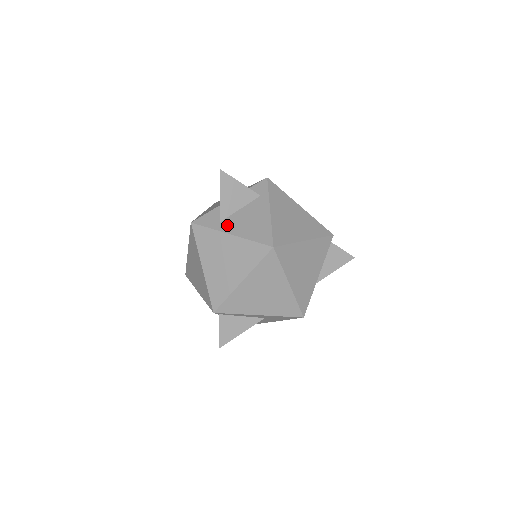
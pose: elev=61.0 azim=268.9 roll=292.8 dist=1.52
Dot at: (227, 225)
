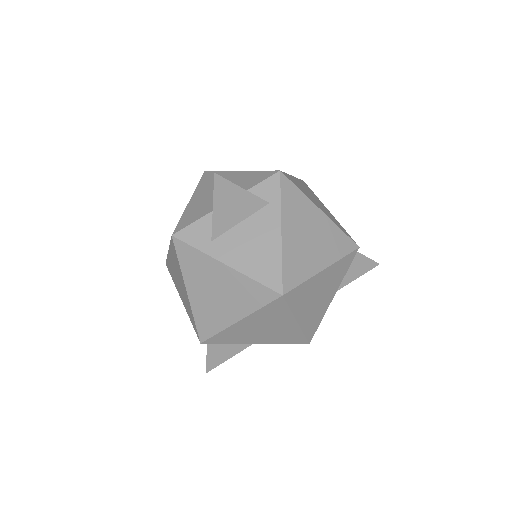
Dot at: (221, 248)
